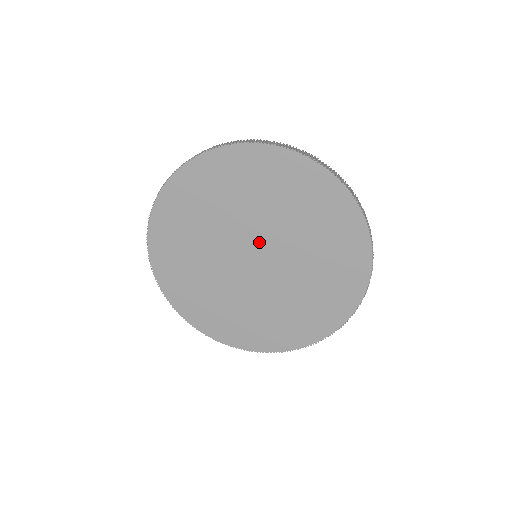
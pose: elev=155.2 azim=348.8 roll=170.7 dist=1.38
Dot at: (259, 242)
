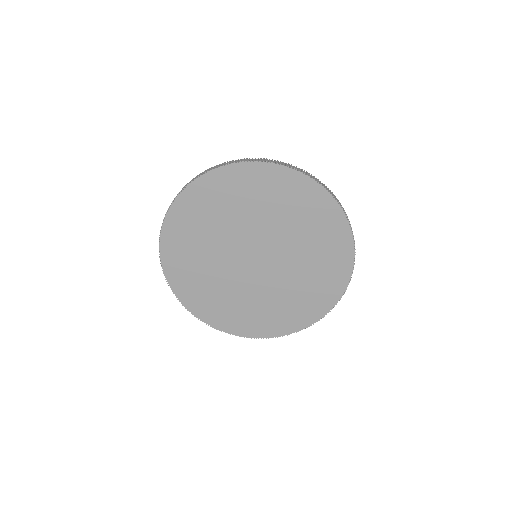
Dot at: (269, 251)
